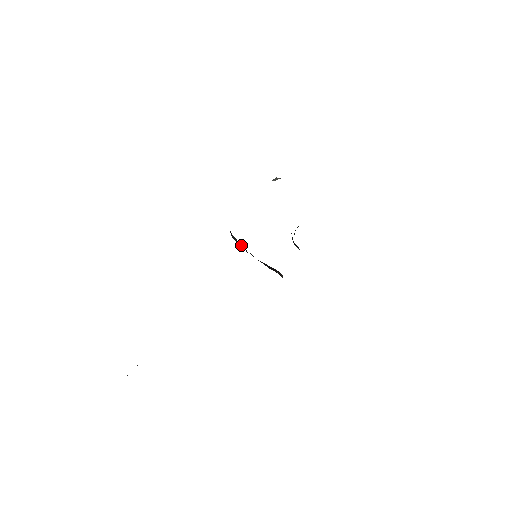
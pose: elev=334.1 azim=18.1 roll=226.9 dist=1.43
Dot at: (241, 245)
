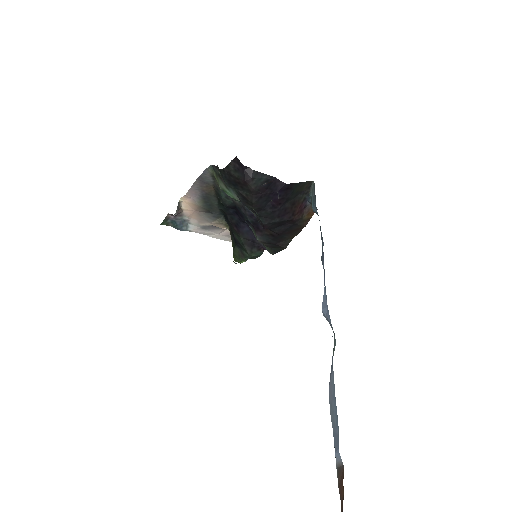
Dot at: (267, 177)
